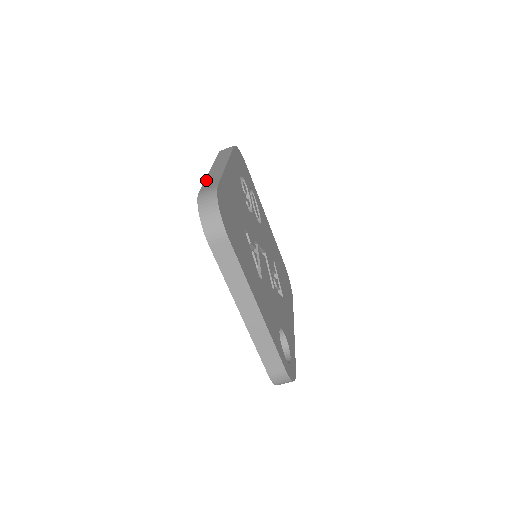
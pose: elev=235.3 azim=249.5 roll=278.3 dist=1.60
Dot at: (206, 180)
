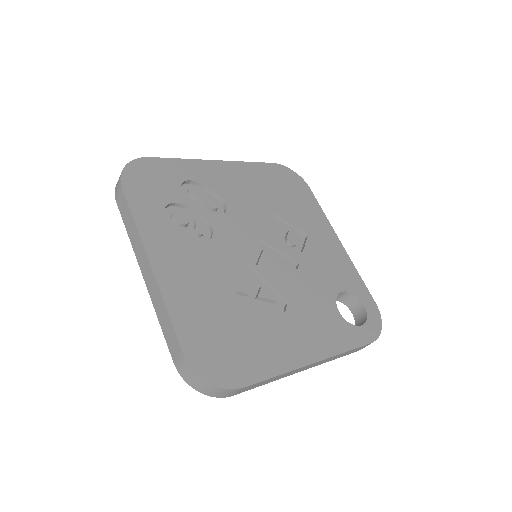
Dot at: (160, 323)
